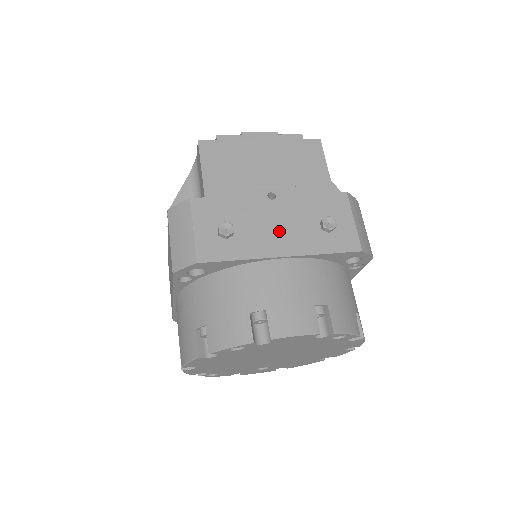
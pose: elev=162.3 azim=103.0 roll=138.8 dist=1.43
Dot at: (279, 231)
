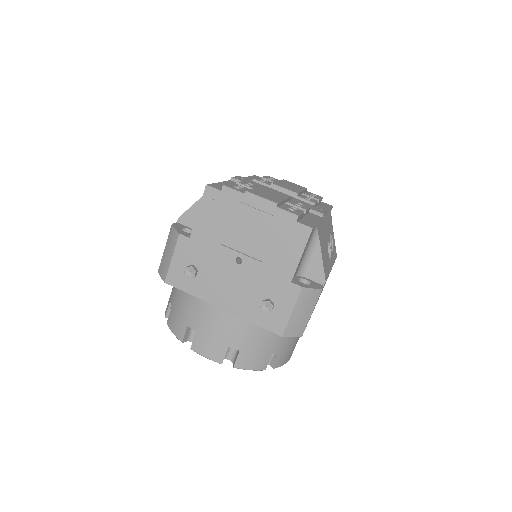
Dot at: (229, 290)
